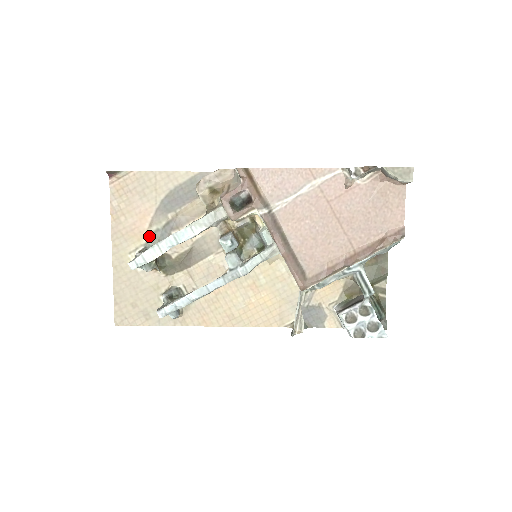
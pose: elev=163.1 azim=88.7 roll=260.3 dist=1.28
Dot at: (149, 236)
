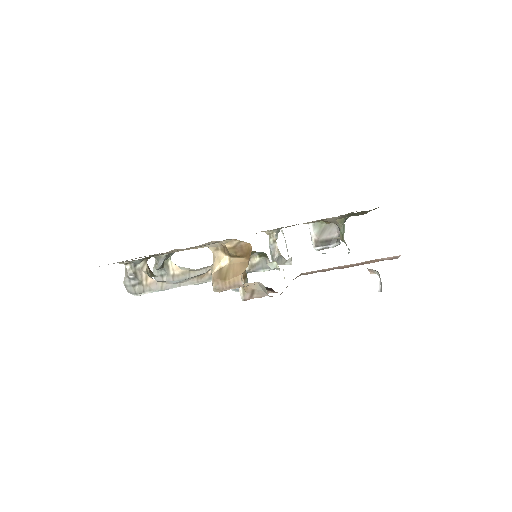
Dot at: occluded
